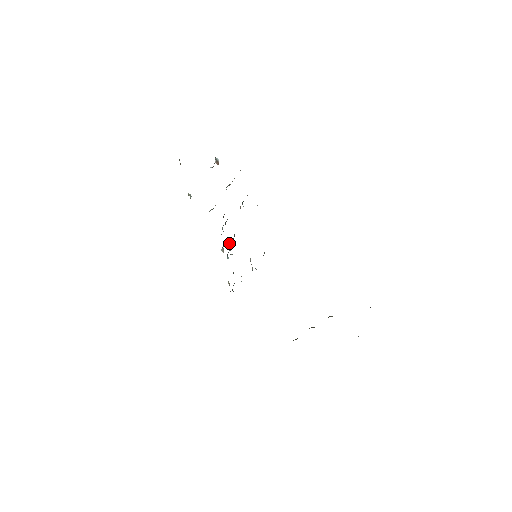
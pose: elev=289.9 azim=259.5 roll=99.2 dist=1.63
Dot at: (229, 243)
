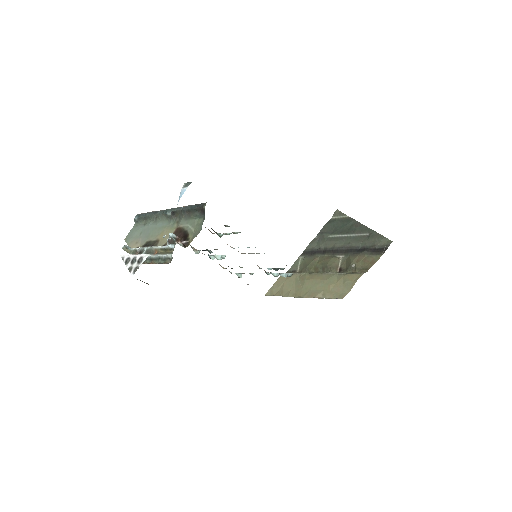
Dot at: occluded
